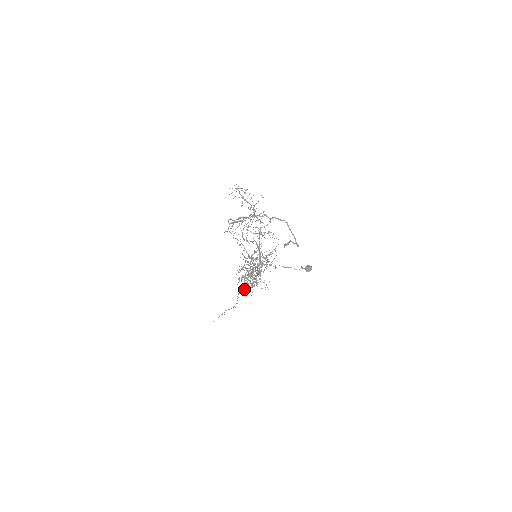
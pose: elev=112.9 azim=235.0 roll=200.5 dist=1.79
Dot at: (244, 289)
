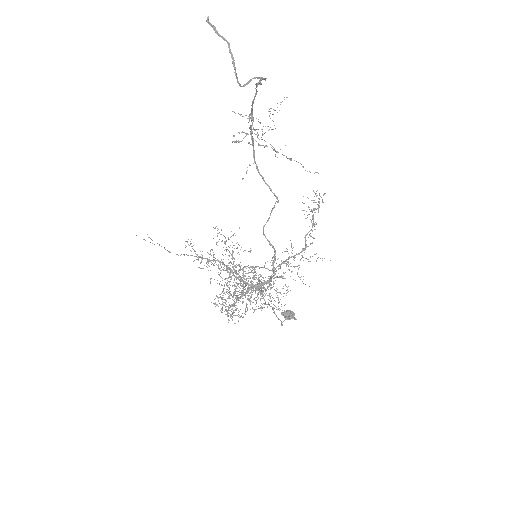
Dot at: occluded
